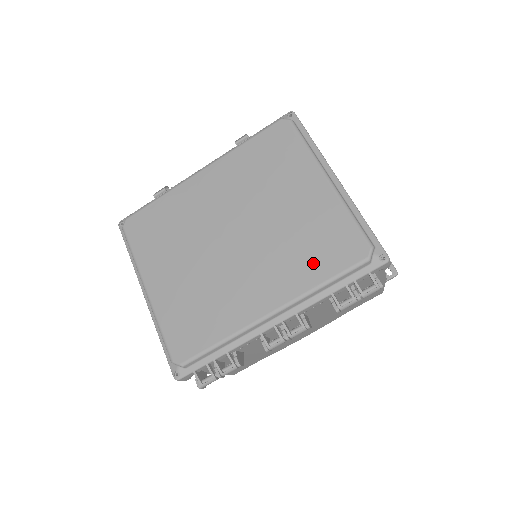
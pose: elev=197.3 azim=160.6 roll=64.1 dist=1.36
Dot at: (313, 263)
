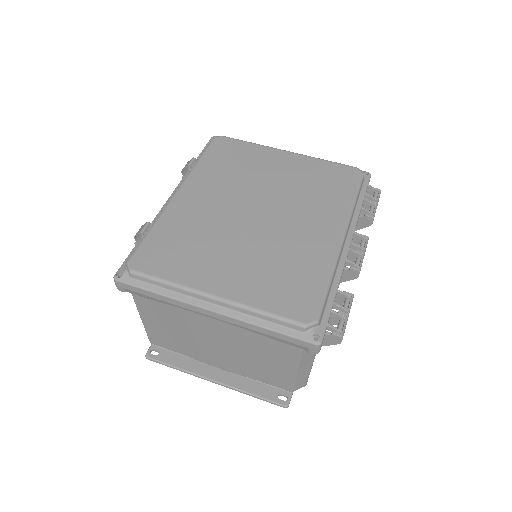
Dot at: (334, 193)
